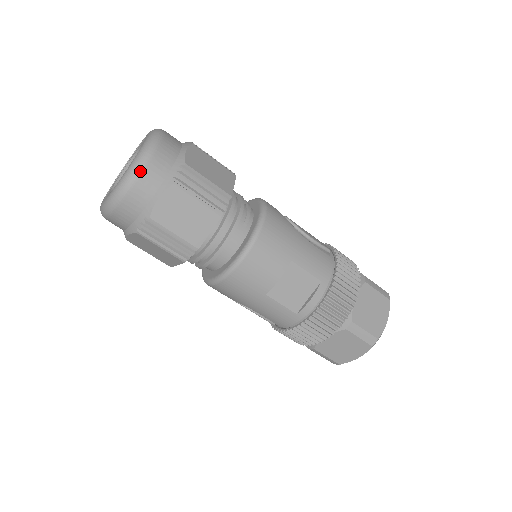
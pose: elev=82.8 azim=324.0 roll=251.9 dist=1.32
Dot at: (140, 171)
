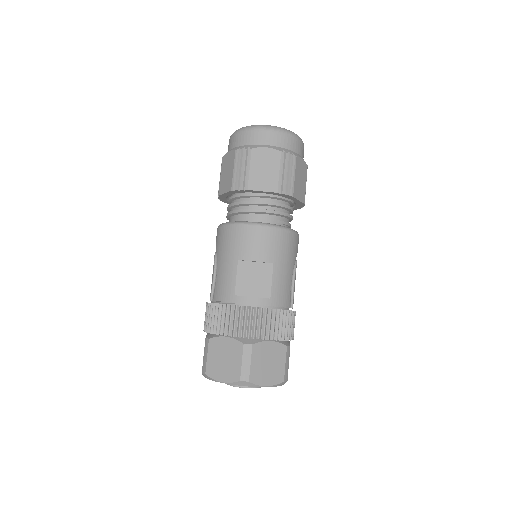
Dot at: (277, 130)
